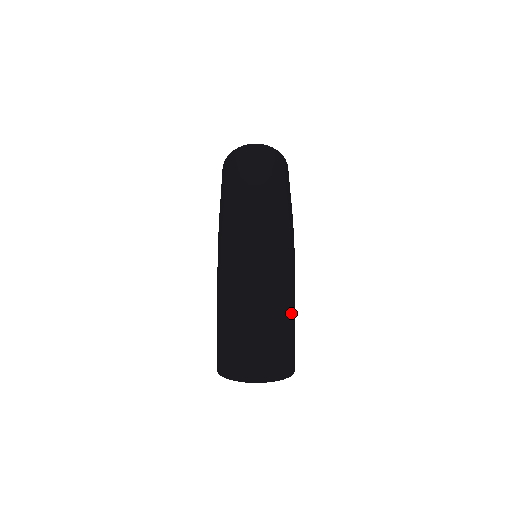
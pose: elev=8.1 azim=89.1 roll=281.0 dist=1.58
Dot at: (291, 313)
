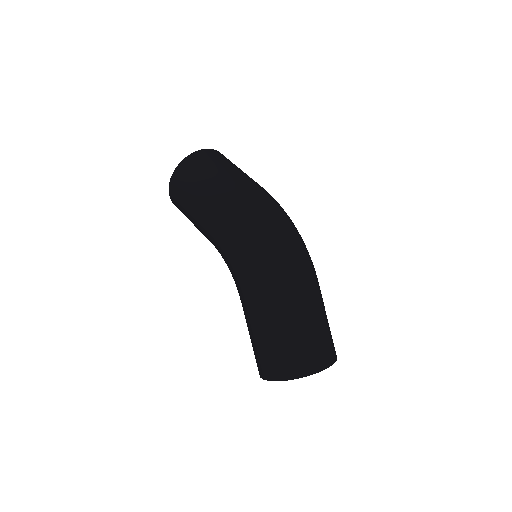
Dot at: occluded
